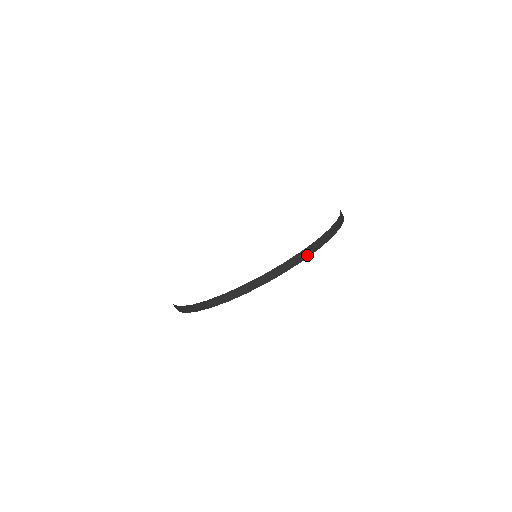
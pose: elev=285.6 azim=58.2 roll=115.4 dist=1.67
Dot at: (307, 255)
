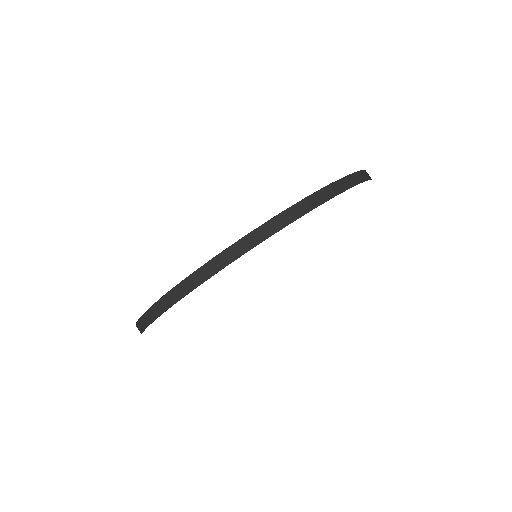
Dot at: (258, 240)
